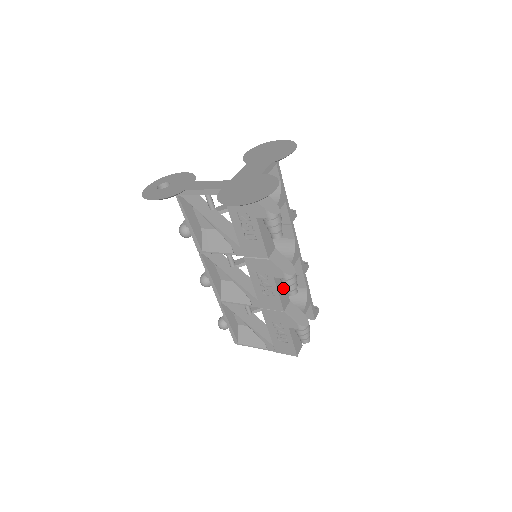
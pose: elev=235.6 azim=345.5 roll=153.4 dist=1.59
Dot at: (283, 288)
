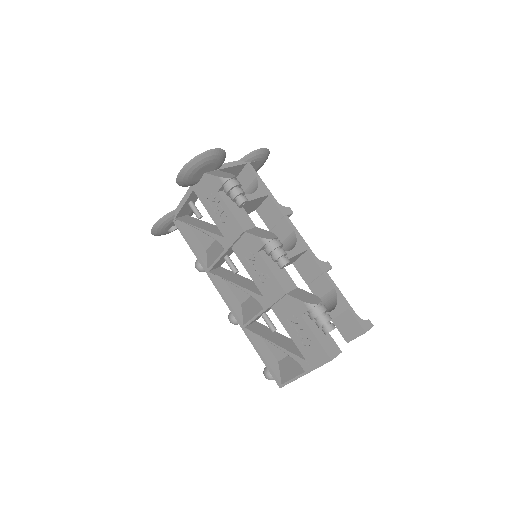
Dot at: (280, 269)
